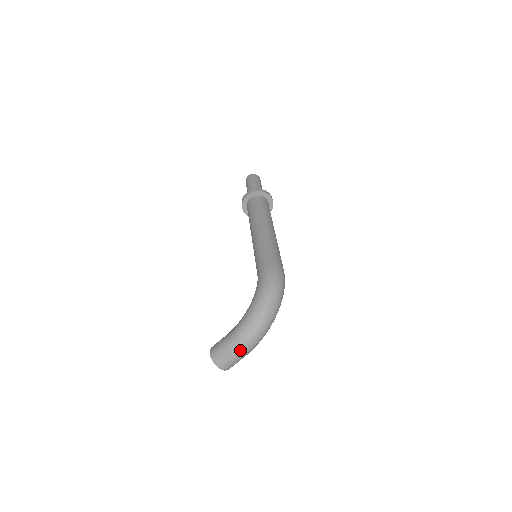
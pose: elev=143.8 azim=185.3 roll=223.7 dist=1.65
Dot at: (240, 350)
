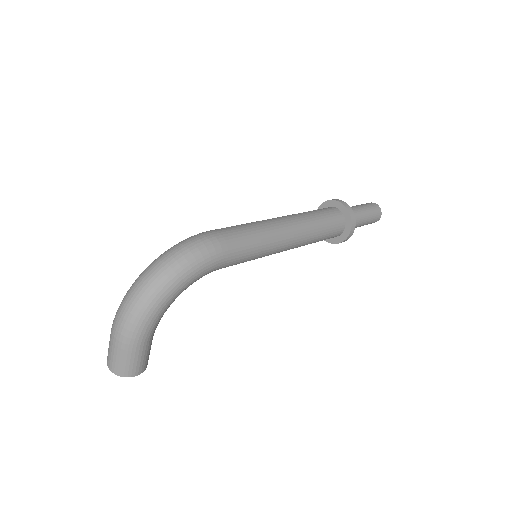
Dot at: (113, 332)
